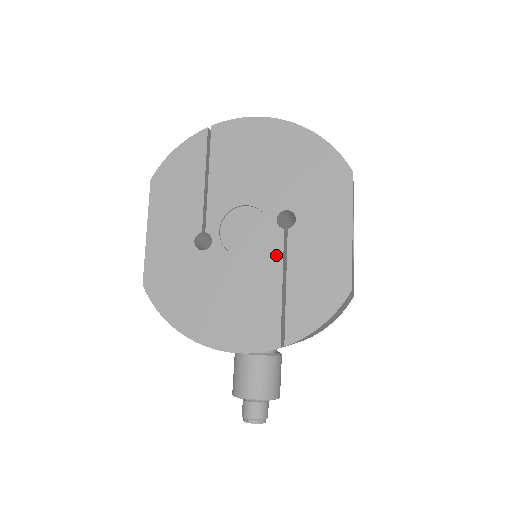
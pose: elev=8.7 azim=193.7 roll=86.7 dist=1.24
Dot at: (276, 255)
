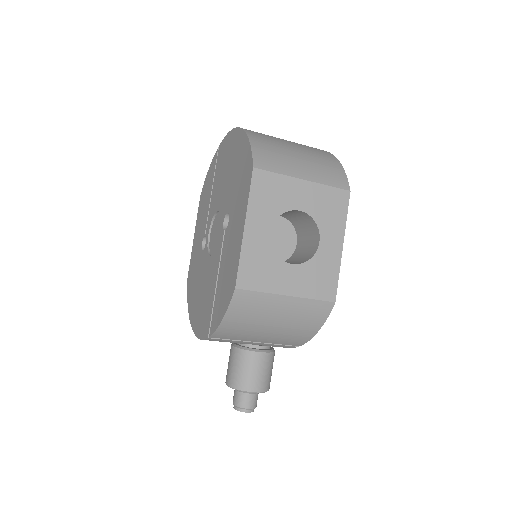
Dot at: (219, 254)
